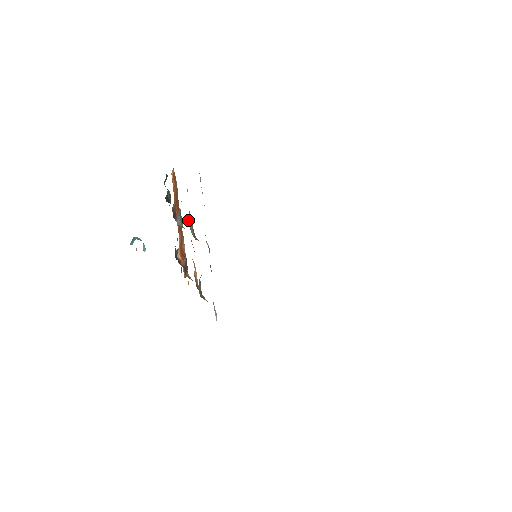
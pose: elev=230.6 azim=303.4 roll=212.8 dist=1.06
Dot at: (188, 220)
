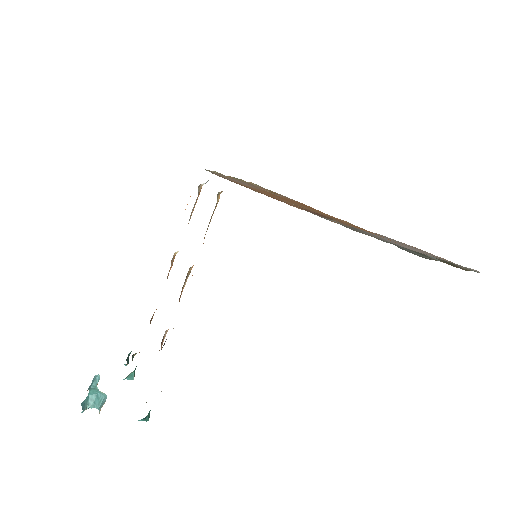
Dot at: occluded
